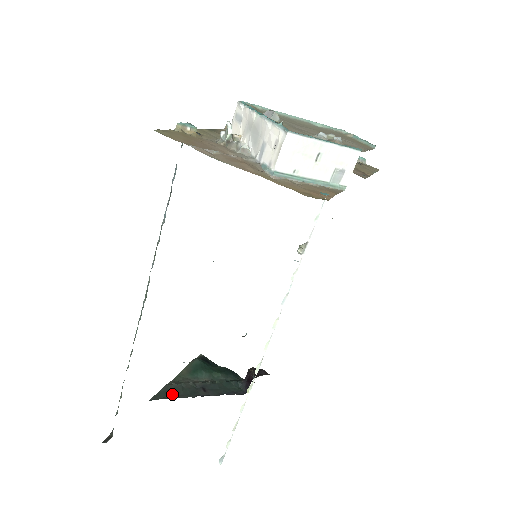
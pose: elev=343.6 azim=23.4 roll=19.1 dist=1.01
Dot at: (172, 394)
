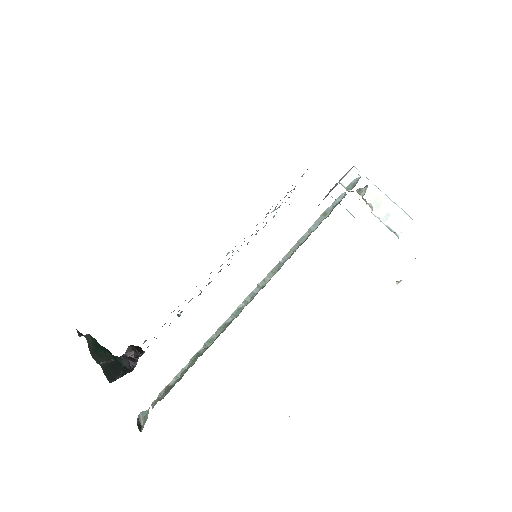
Dot at: (110, 375)
